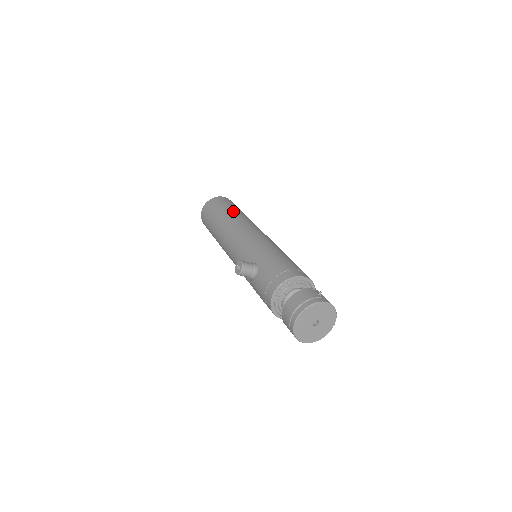
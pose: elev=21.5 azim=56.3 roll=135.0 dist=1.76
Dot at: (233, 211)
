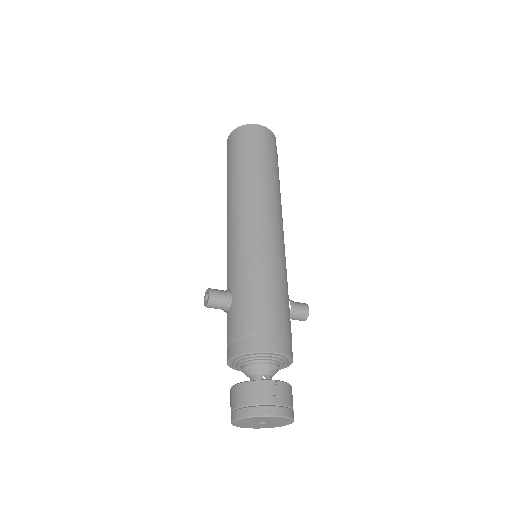
Dot at: (254, 168)
